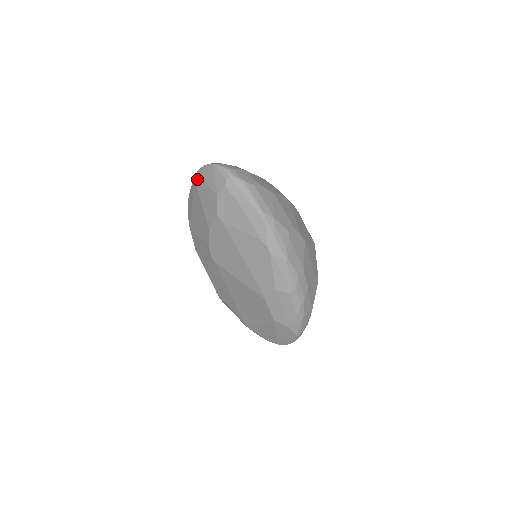
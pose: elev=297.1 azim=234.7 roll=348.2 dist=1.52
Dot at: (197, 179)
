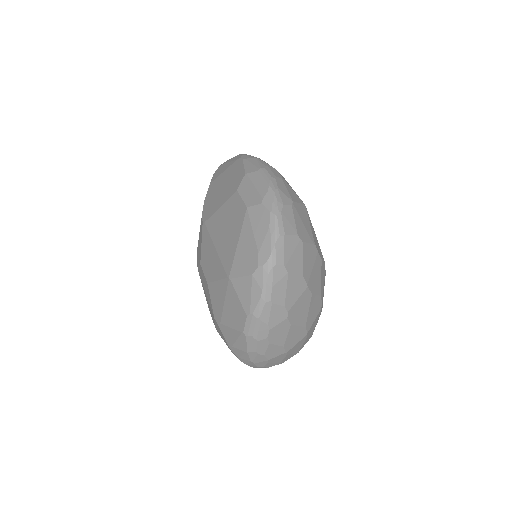
Dot at: occluded
